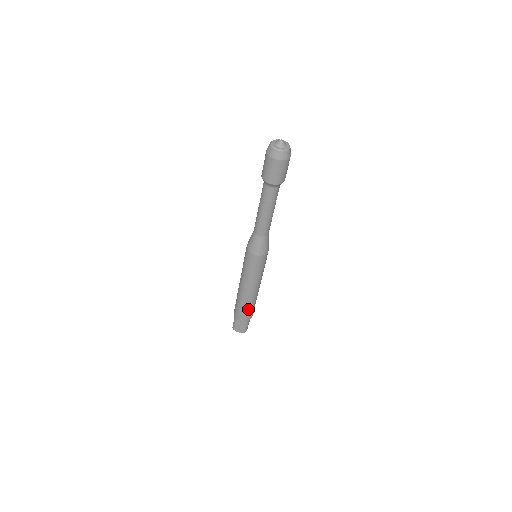
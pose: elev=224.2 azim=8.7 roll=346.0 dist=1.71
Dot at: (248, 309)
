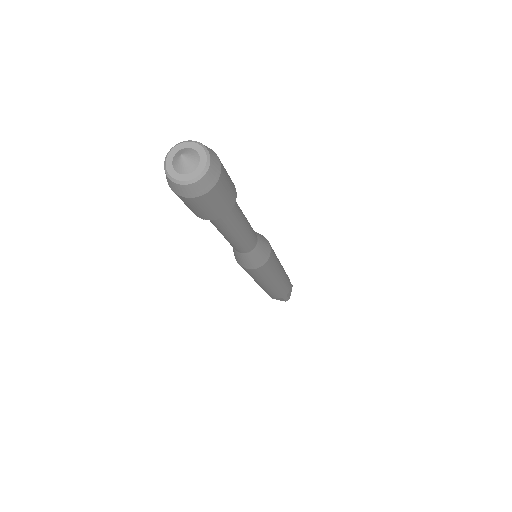
Dot at: (277, 293)
